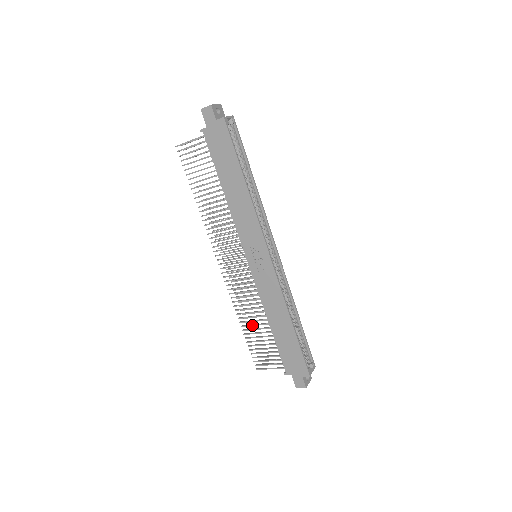
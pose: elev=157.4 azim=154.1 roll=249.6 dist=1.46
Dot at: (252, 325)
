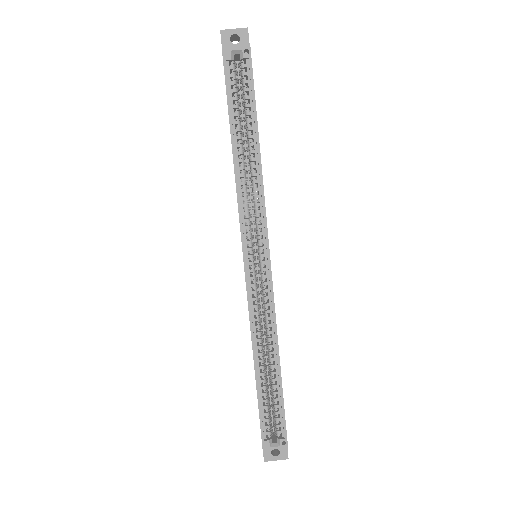
Dot at: occluded
